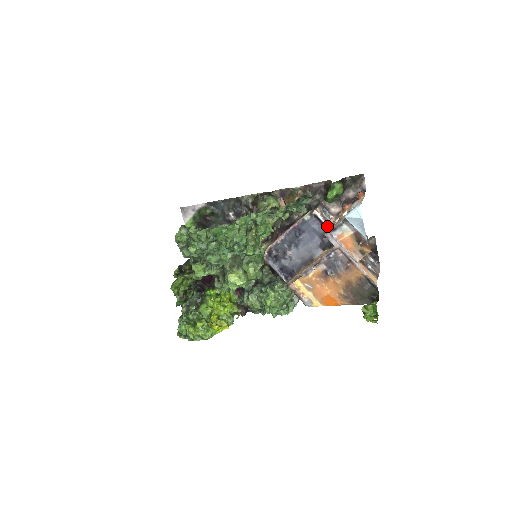
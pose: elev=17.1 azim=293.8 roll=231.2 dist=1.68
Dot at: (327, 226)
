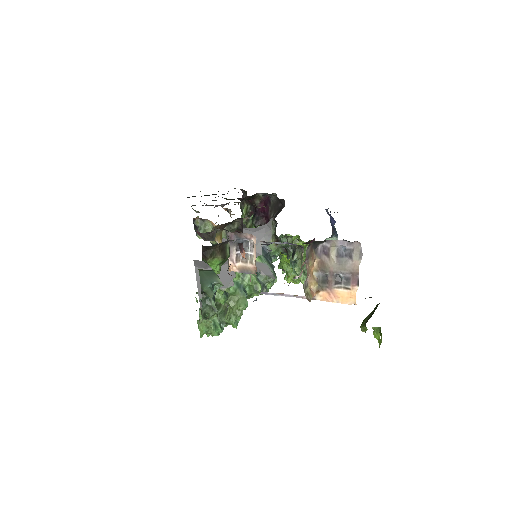
Dot at: occluded
